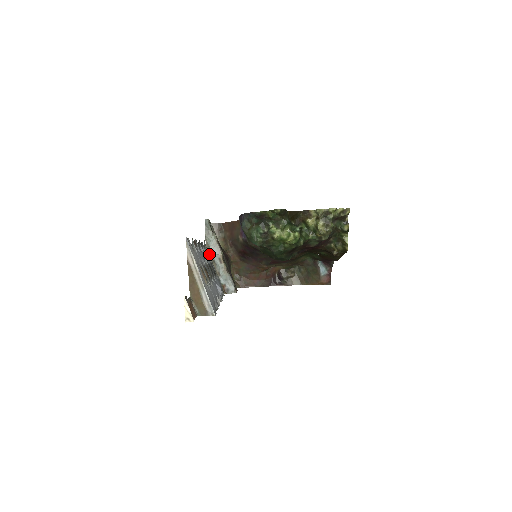
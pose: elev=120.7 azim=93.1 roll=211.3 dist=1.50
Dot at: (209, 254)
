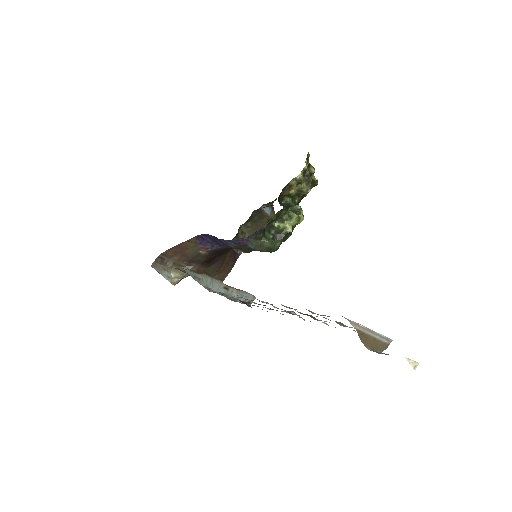
Dot at: occluded
